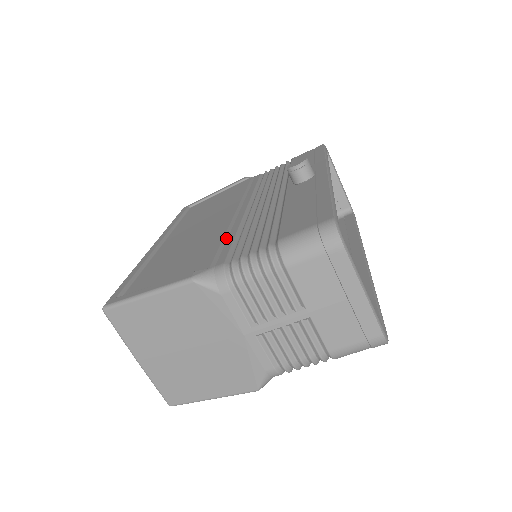
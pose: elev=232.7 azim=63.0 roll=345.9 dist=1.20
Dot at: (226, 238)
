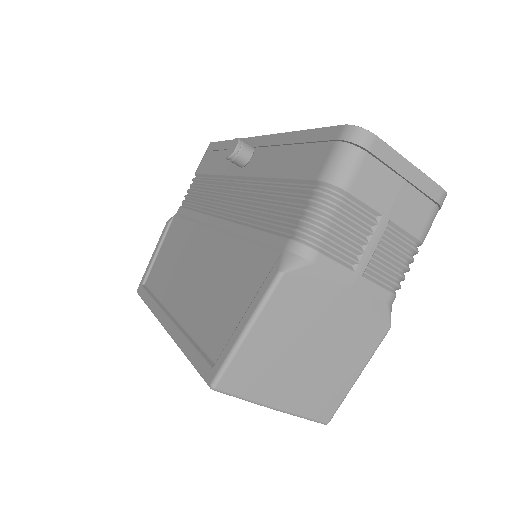
Dot at: (248, 239)
